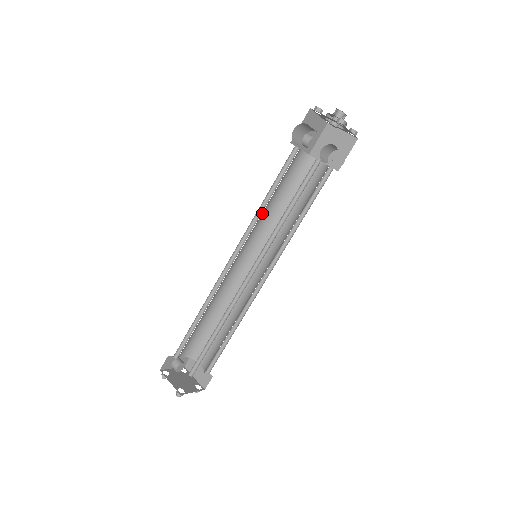
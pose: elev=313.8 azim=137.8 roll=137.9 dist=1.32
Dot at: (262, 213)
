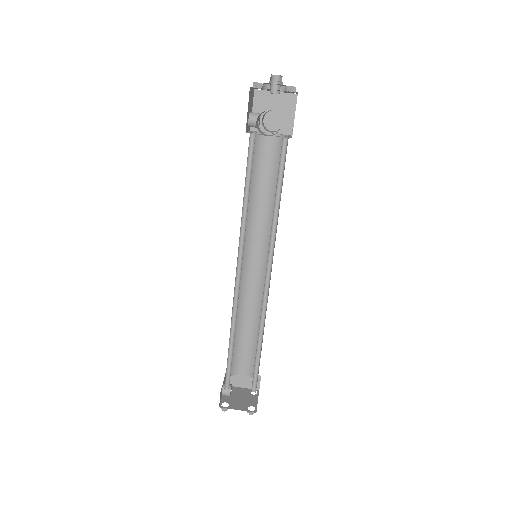
Dot at: (243, 214)
